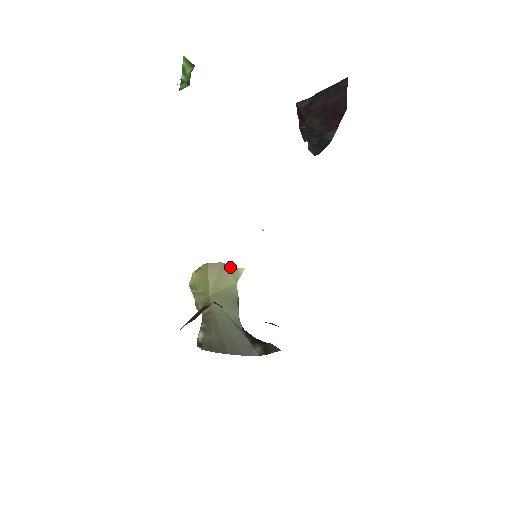
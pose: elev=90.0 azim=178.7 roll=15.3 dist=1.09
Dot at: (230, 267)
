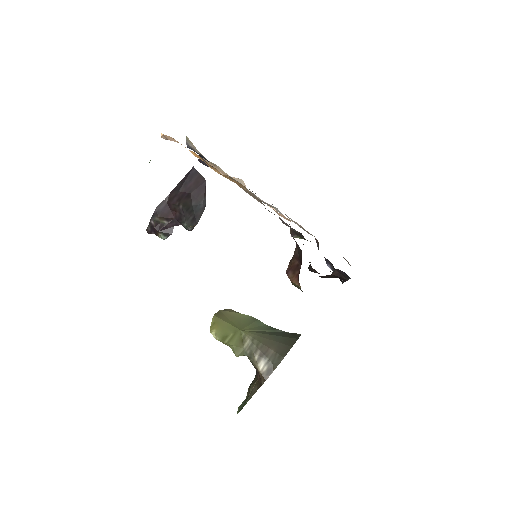
Dot at: (225, 310)
